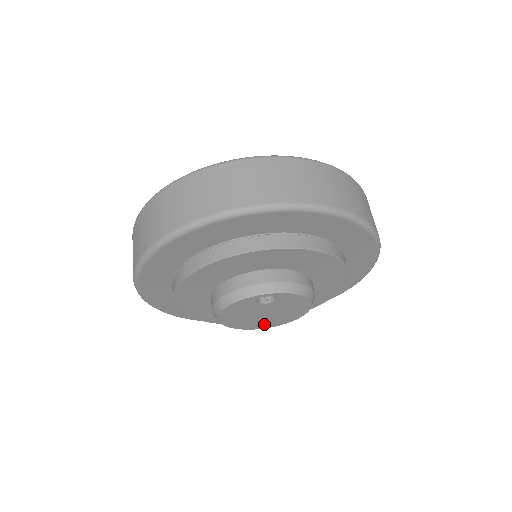
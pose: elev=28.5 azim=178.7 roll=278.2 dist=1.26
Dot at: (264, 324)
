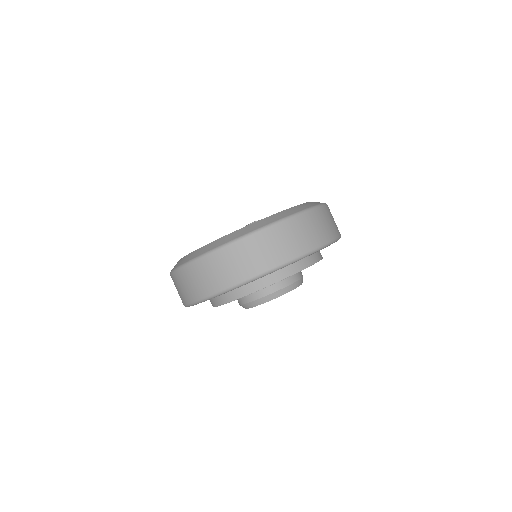
Dot at: occluded
